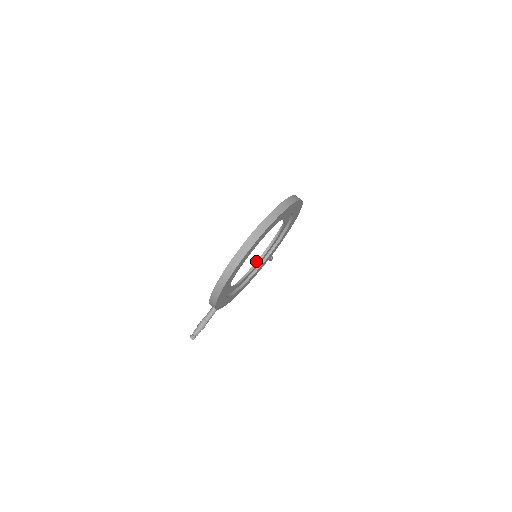
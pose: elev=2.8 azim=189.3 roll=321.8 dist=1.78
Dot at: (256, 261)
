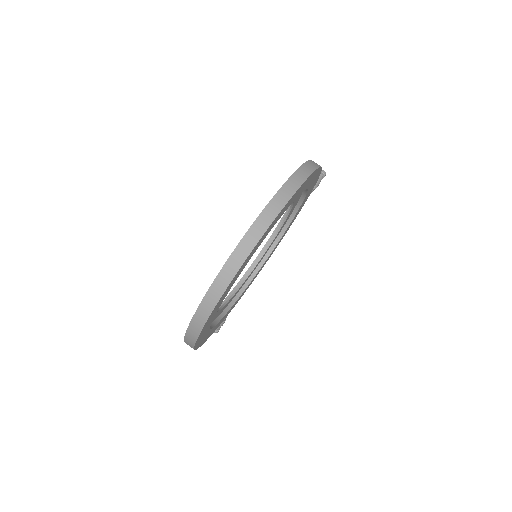
Dot at: (281, 218)
